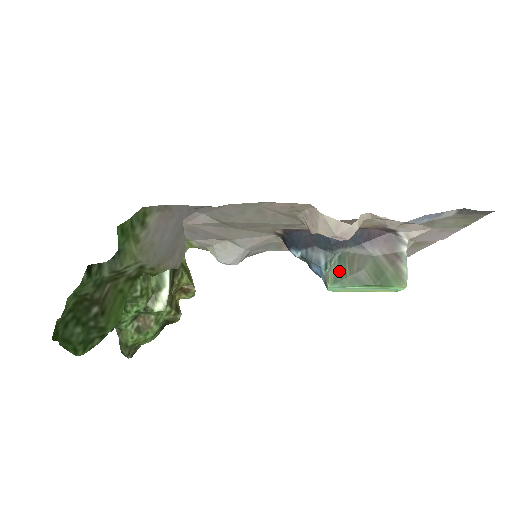
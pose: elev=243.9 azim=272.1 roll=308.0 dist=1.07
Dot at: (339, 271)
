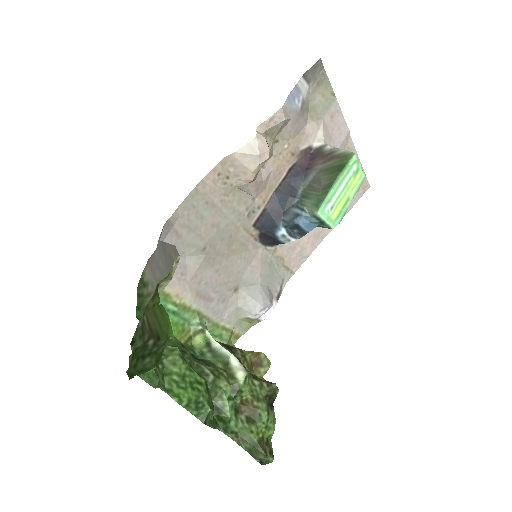
Dot at: (312, 200)
